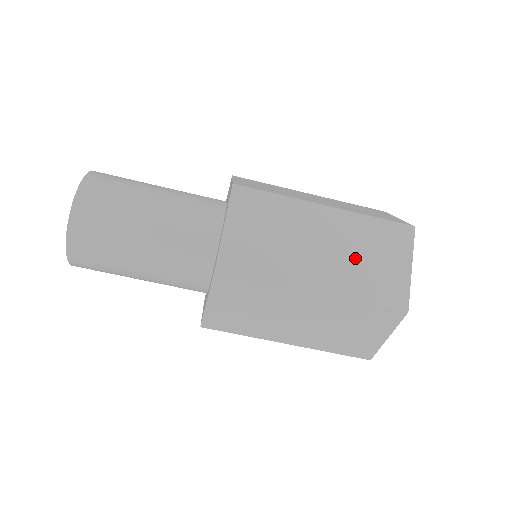
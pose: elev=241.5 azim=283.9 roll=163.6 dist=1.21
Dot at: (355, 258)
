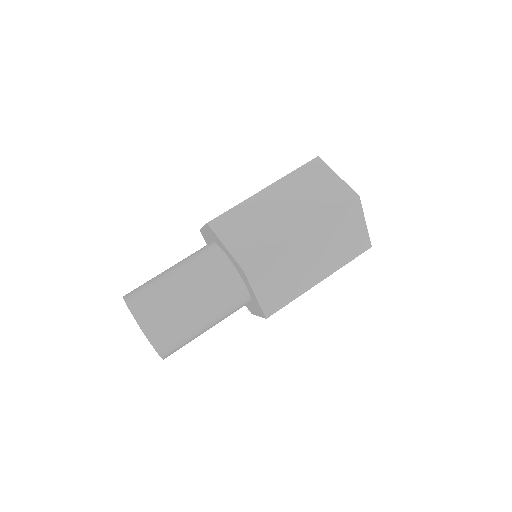
Dot at: occluded
